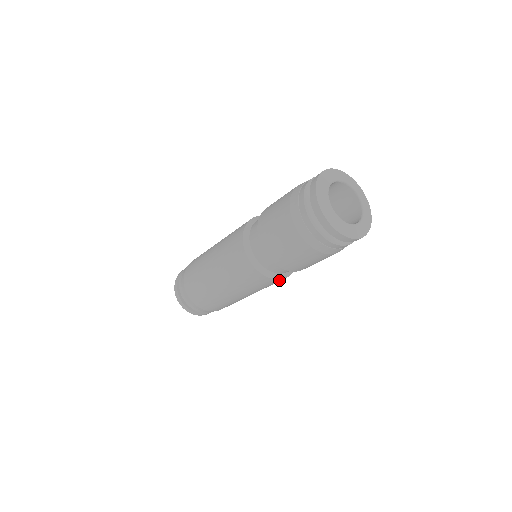
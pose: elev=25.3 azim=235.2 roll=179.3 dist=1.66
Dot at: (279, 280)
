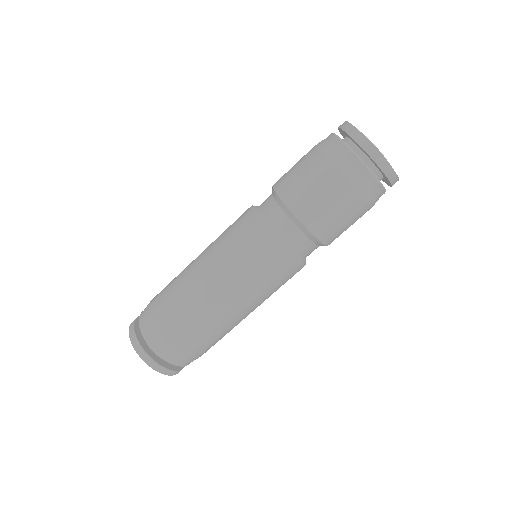
Dot at: (295, 266)
